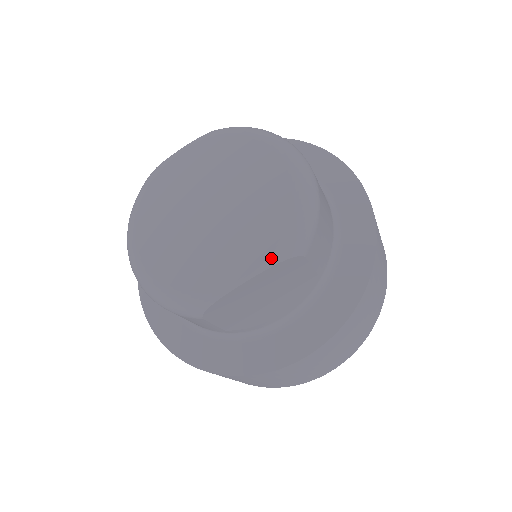
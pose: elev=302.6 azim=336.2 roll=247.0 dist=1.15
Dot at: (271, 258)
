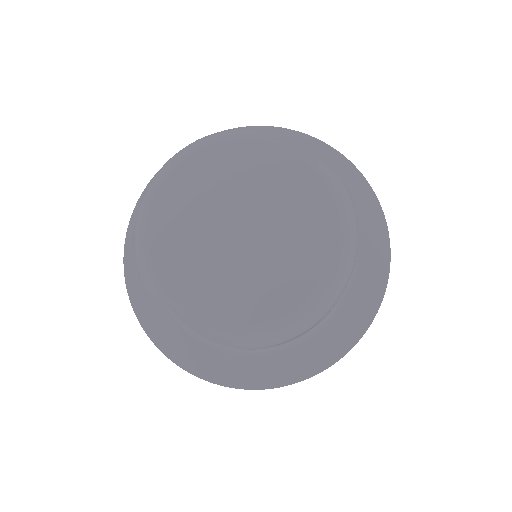
Dot at: (222, 328)
